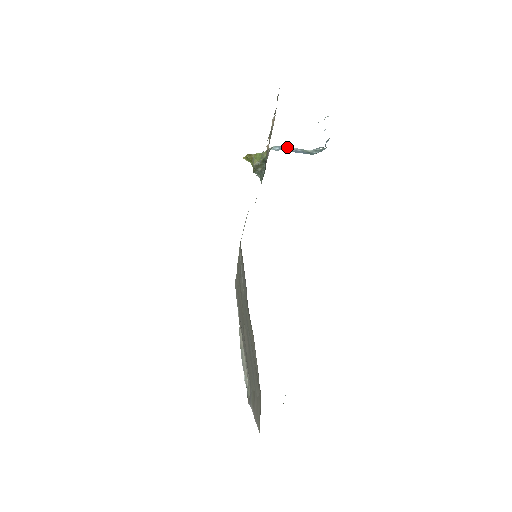
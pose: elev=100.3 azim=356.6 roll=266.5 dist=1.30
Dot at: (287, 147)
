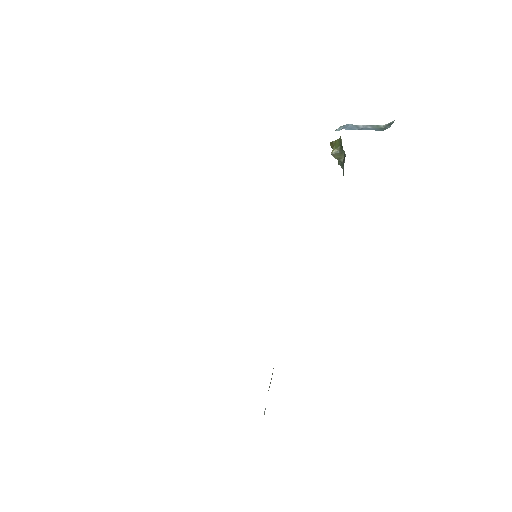
Dot at: (354, 125)
